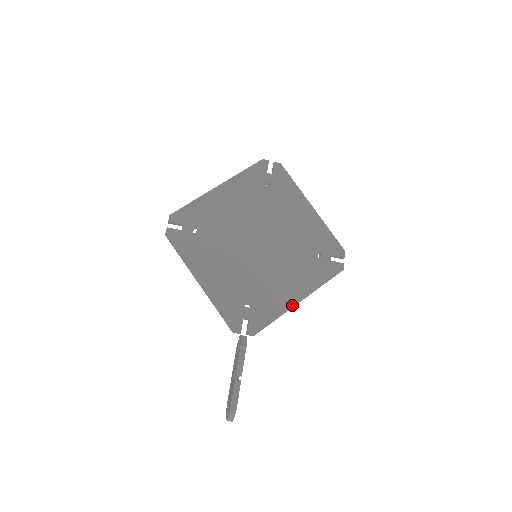
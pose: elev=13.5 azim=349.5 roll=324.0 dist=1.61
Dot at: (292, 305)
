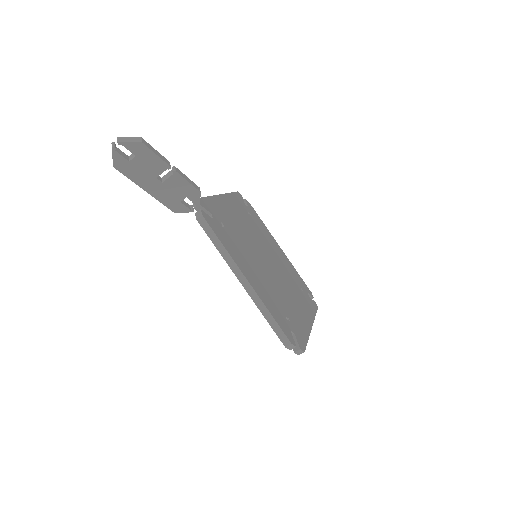
Dot at: (241, 269)
